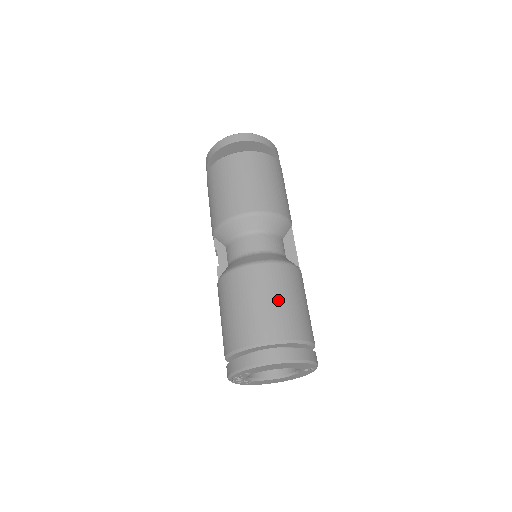
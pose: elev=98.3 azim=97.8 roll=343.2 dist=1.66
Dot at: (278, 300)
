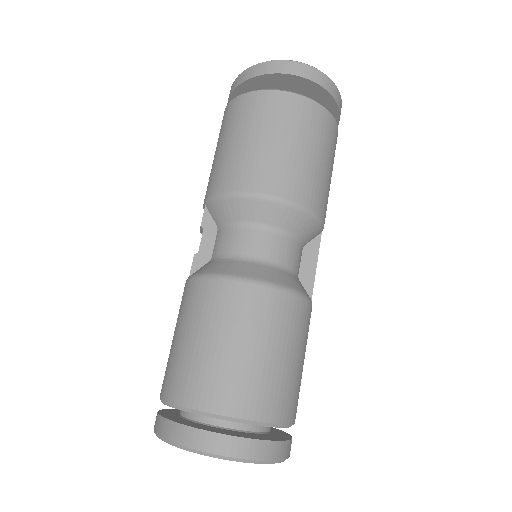
Dot at: (270, 354)
